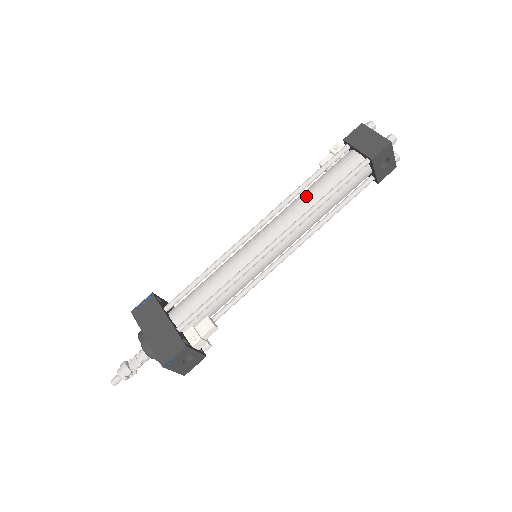
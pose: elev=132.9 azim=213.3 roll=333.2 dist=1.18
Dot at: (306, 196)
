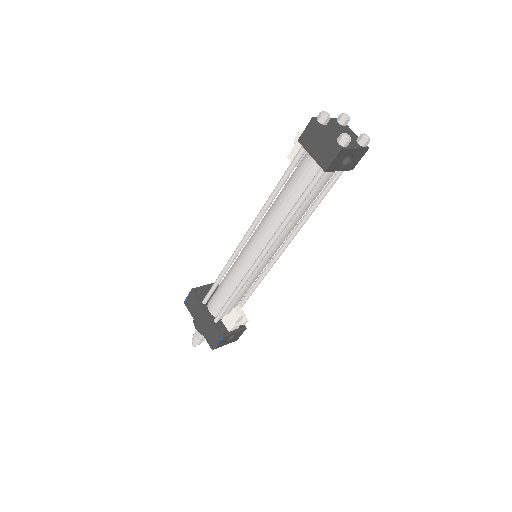
Dot at: (277, 207)
